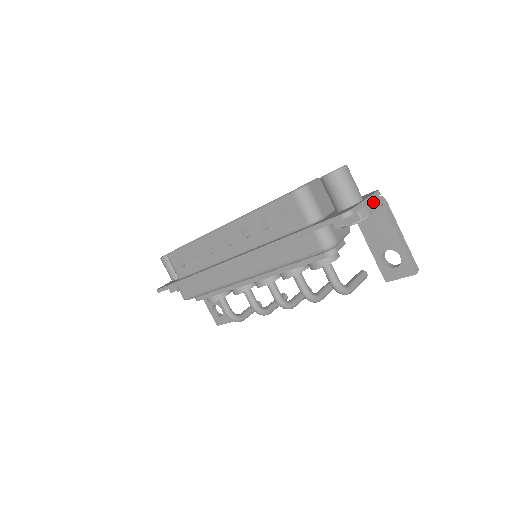
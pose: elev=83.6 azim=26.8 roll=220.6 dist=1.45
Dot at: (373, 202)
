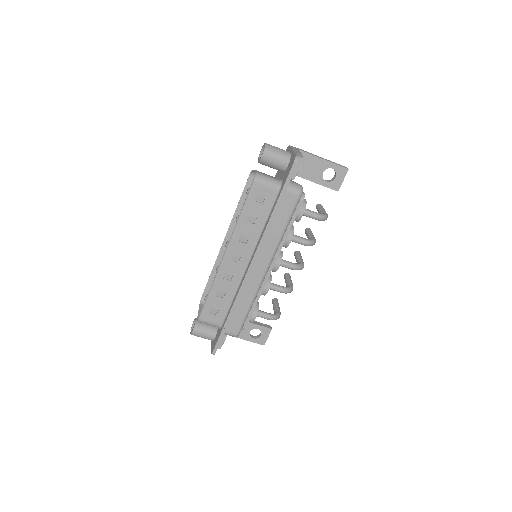
Dot at: (295, 150)
